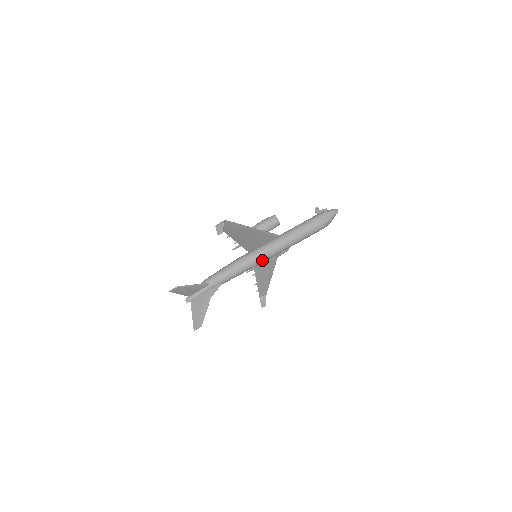
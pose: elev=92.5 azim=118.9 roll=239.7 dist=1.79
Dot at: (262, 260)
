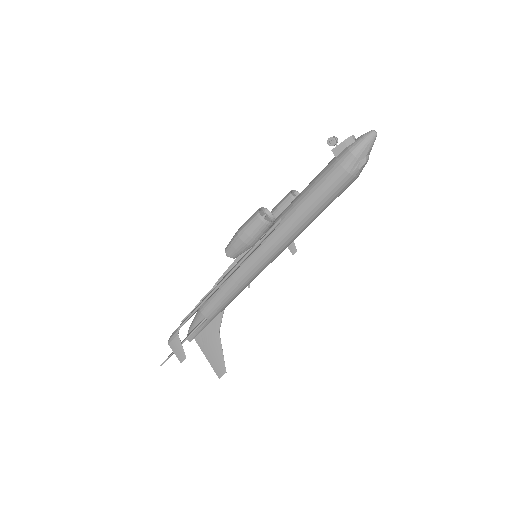
Dot at: occluded
